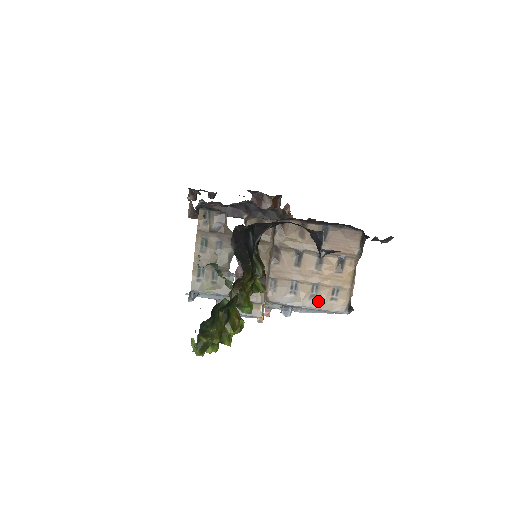
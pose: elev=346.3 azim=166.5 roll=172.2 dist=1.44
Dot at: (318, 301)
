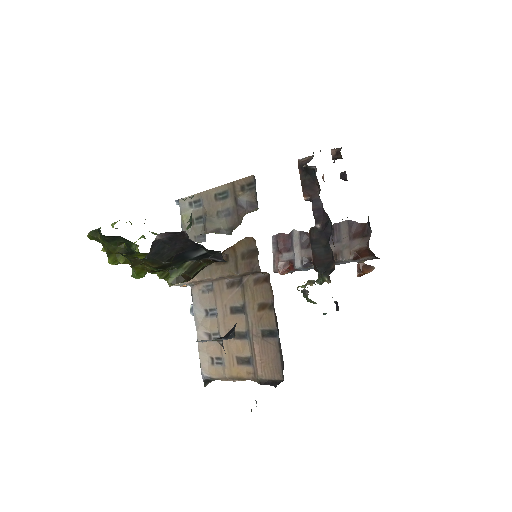
Dot at: (206, 343)
